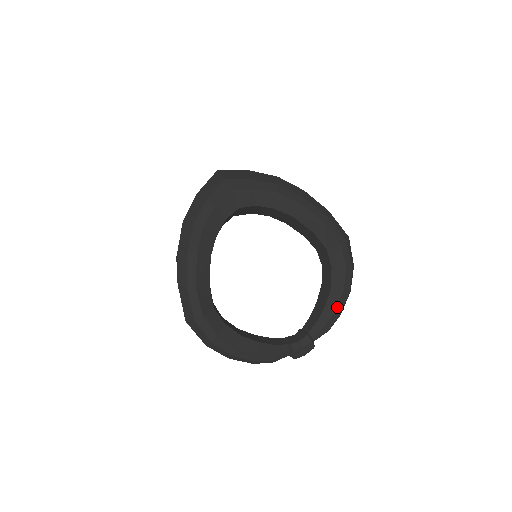
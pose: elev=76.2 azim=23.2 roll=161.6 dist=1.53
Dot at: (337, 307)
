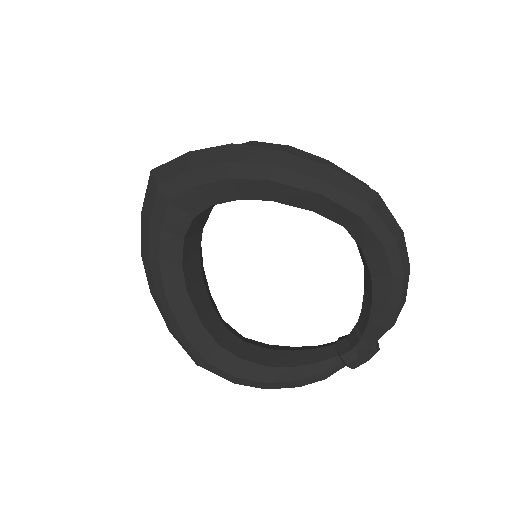
Dot at: (391, 300)
